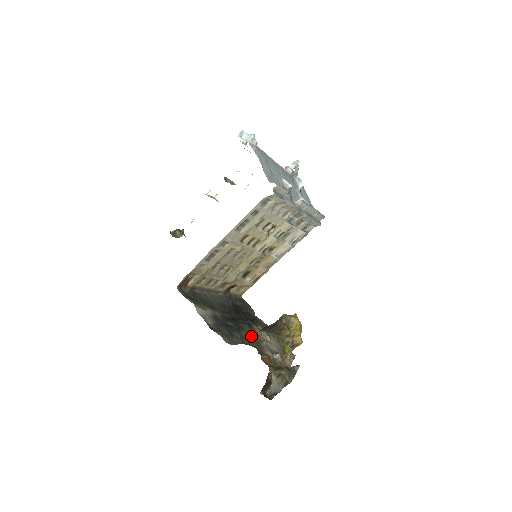
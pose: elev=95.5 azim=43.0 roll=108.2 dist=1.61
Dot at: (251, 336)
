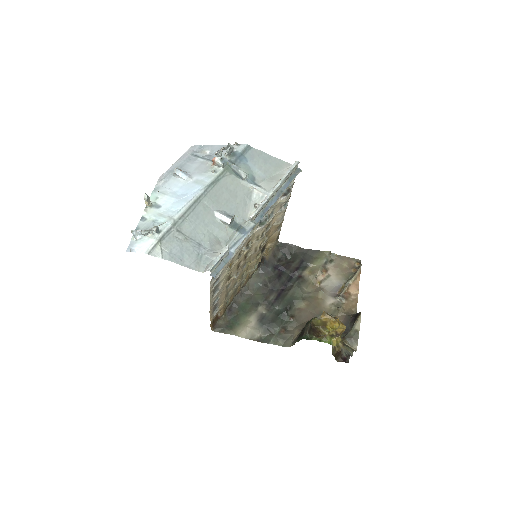
Dot at: (305, 297)
